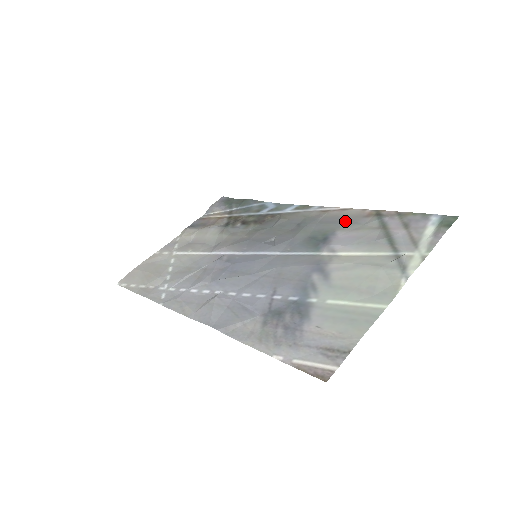
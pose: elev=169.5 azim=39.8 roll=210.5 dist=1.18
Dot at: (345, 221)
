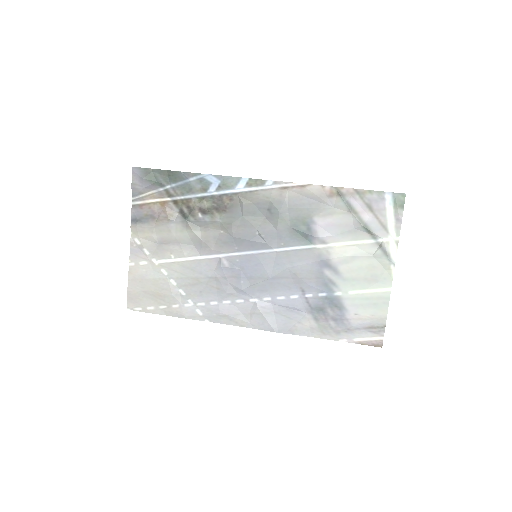
Dot at: (314, 204)
